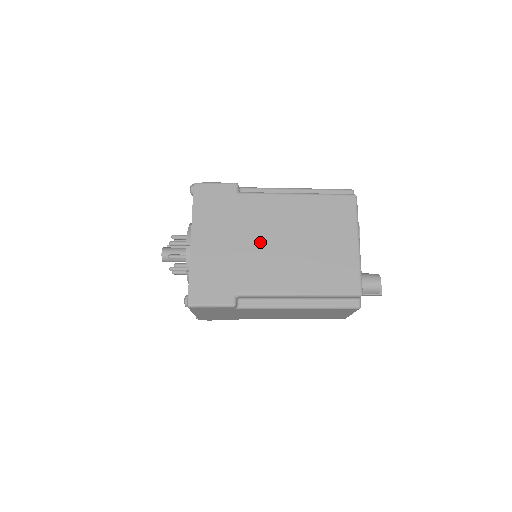
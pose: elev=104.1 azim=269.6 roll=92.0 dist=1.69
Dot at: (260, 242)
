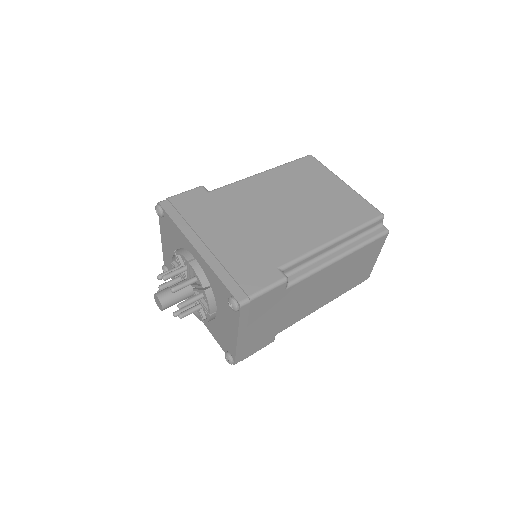
Dot at: (264, 217)
